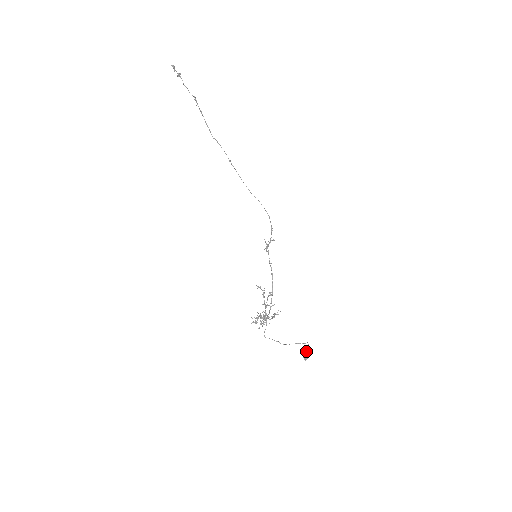
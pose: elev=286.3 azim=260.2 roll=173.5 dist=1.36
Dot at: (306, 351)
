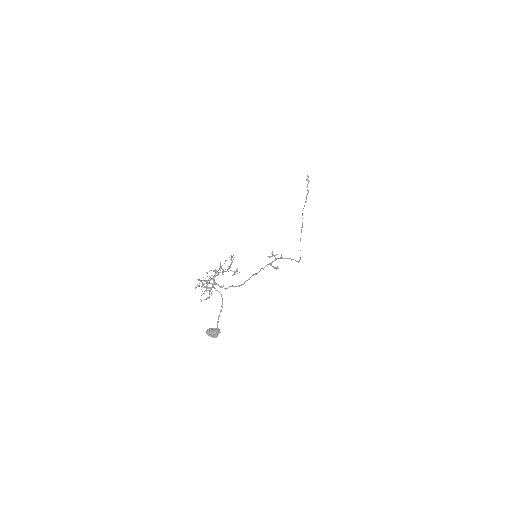
Dot at: (217, 327)
